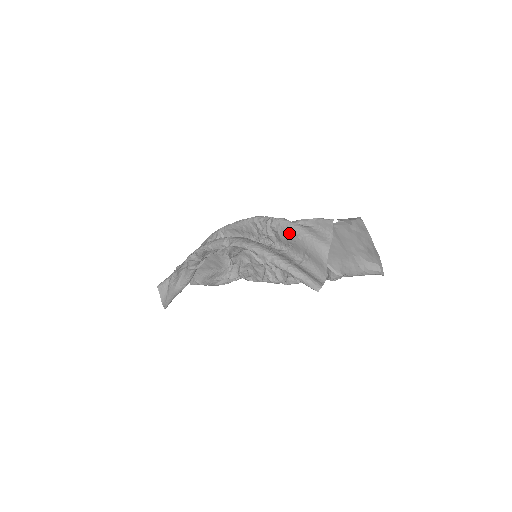
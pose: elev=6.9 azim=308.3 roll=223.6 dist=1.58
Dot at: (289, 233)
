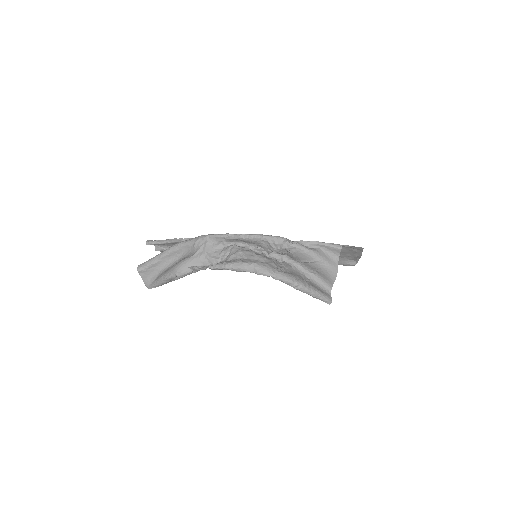
Dot at: (304, 257)
